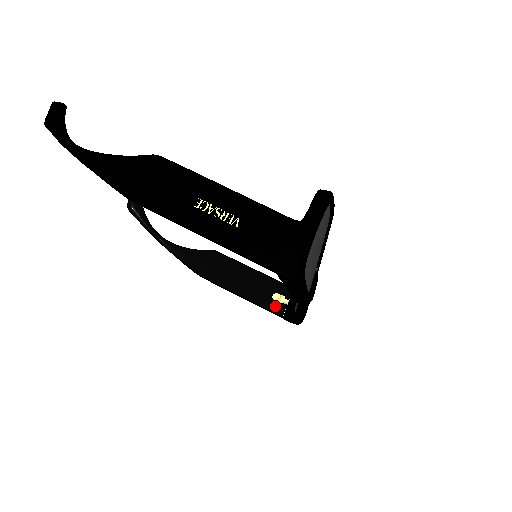
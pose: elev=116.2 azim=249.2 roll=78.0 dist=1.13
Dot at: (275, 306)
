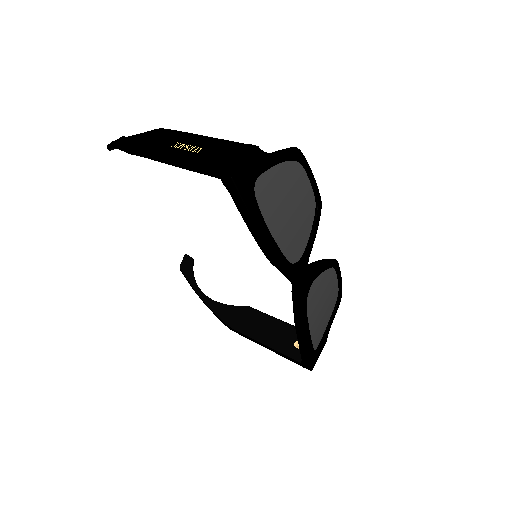
Dot at: (295, 353)
